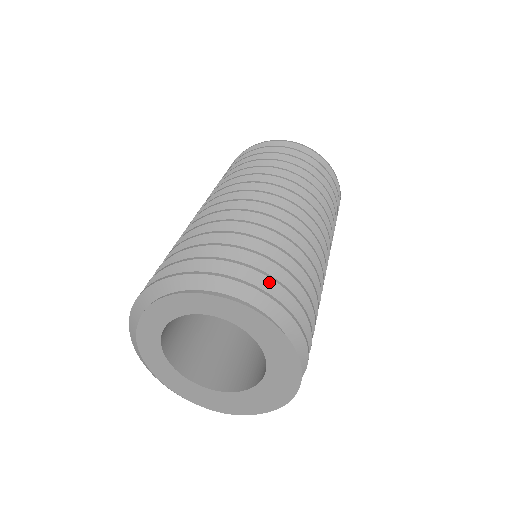
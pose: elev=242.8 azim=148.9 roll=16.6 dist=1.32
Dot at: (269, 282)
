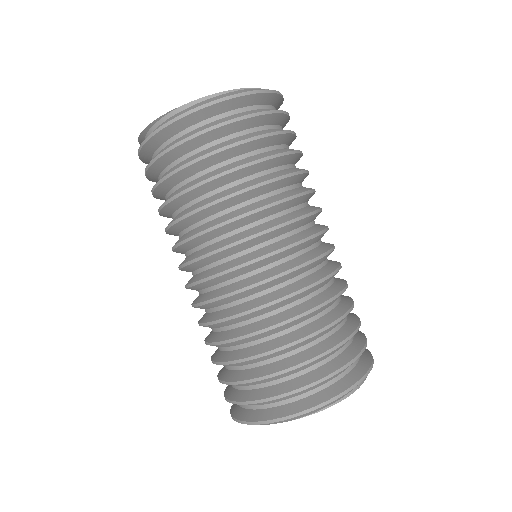
Dot at: occluded
